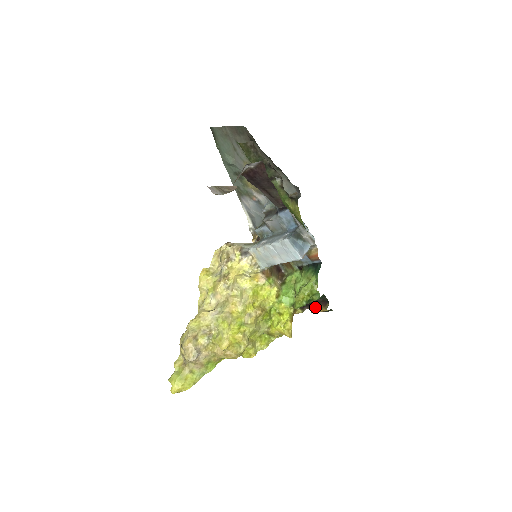
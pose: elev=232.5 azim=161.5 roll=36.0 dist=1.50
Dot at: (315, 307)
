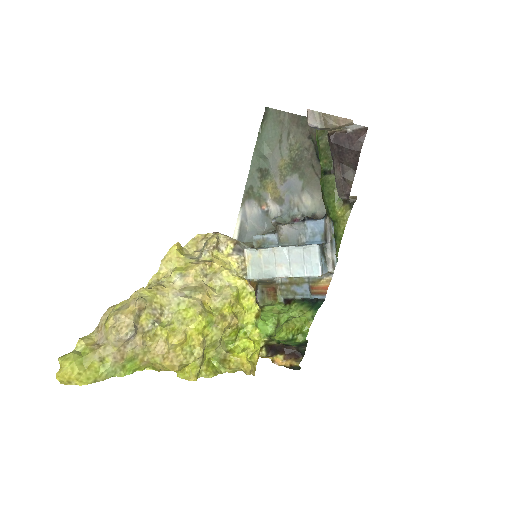
Dot at: (282, 357)
